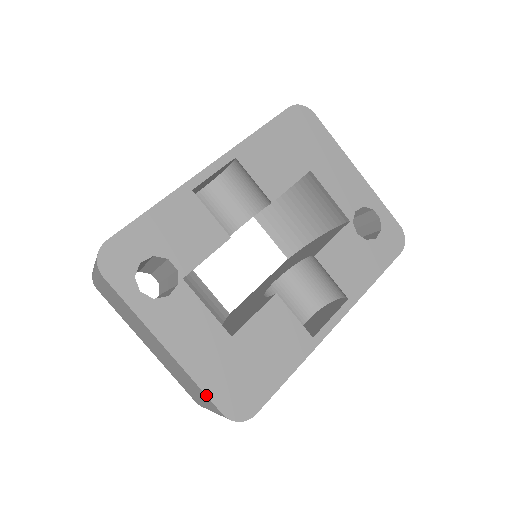
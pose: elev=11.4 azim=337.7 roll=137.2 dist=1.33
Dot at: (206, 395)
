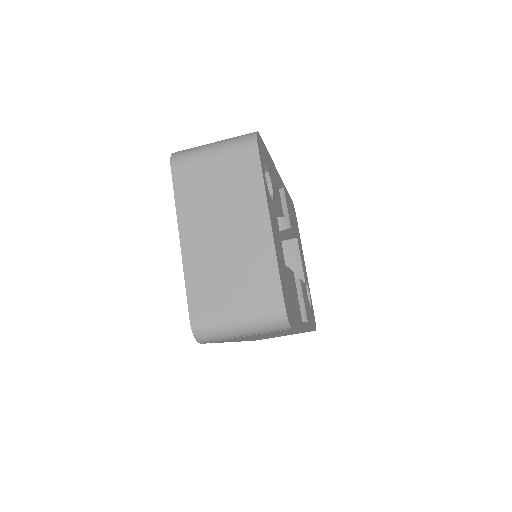
Dot at: (280, 278)
